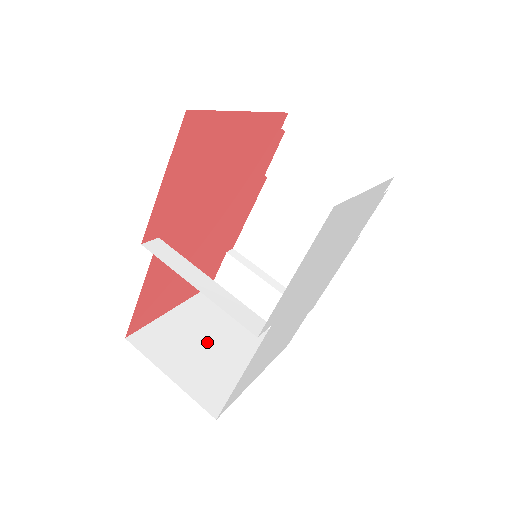
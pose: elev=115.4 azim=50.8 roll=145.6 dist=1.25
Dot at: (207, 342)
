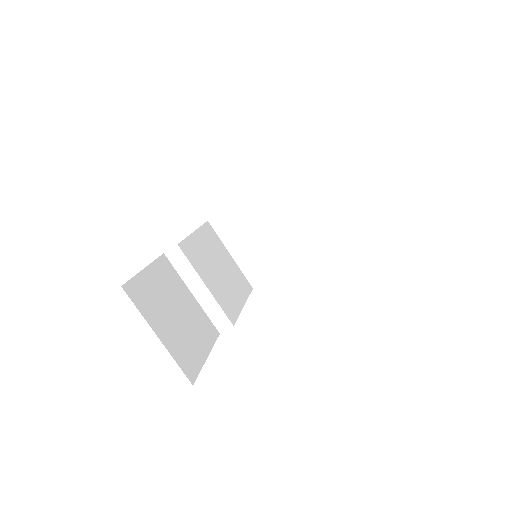
Dot at: (266, 230)
